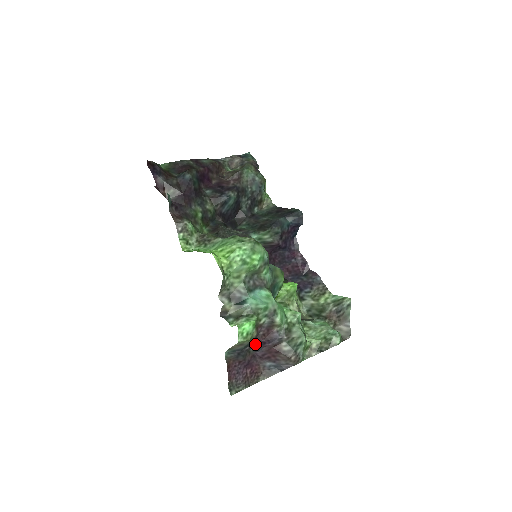
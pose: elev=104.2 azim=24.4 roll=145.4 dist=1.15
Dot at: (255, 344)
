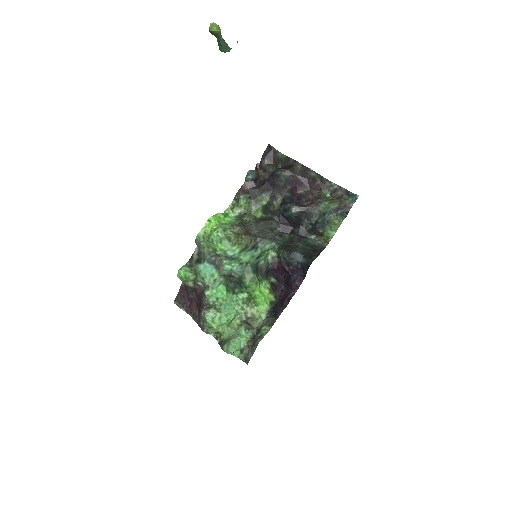
Dot at: (196, 293)
